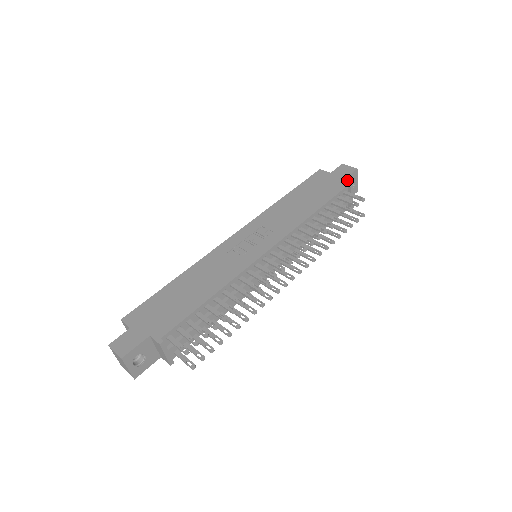
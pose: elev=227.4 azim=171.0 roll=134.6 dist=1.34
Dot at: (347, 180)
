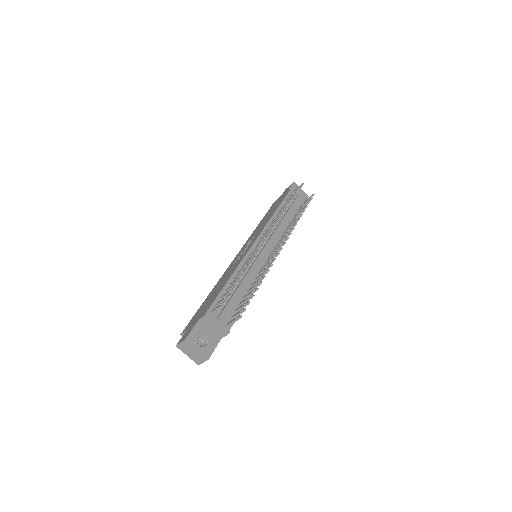
Dot at: occluded
